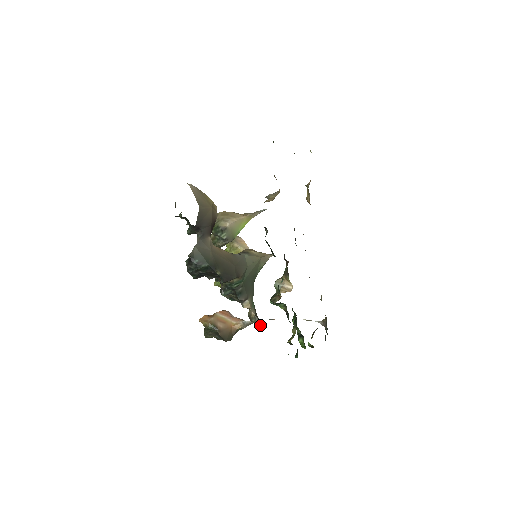
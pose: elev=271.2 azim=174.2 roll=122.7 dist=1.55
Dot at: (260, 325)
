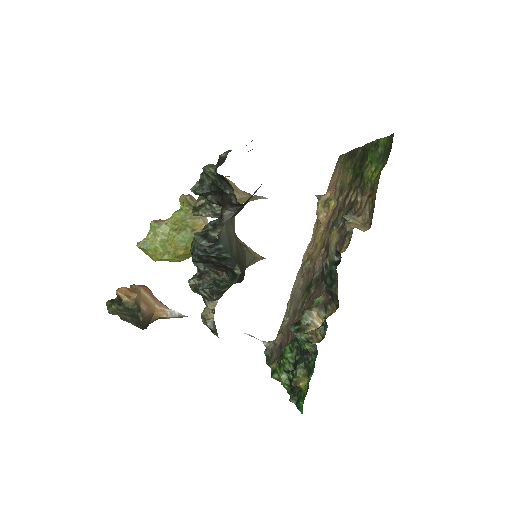
Dot at: (214, 332)
